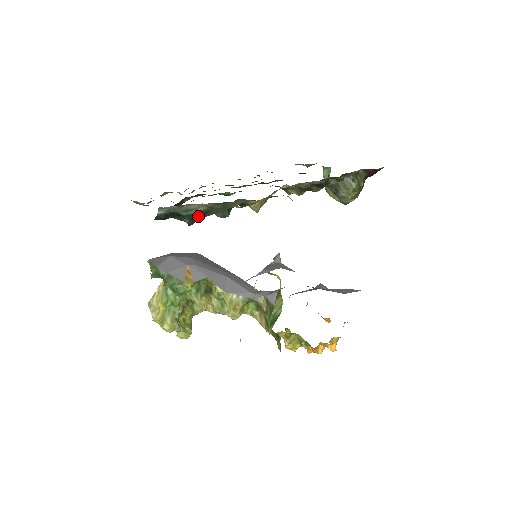
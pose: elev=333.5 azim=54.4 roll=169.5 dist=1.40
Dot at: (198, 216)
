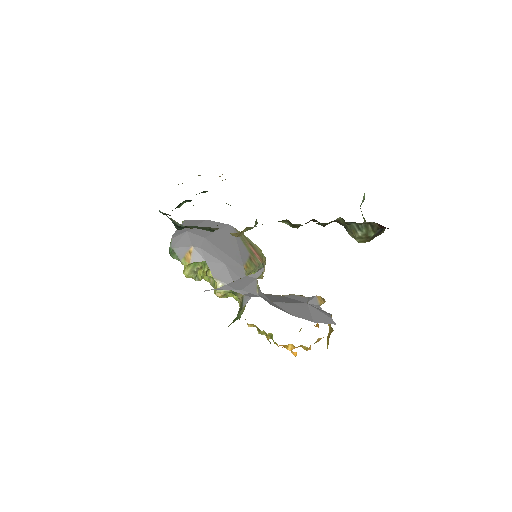
Dot at: occluded
